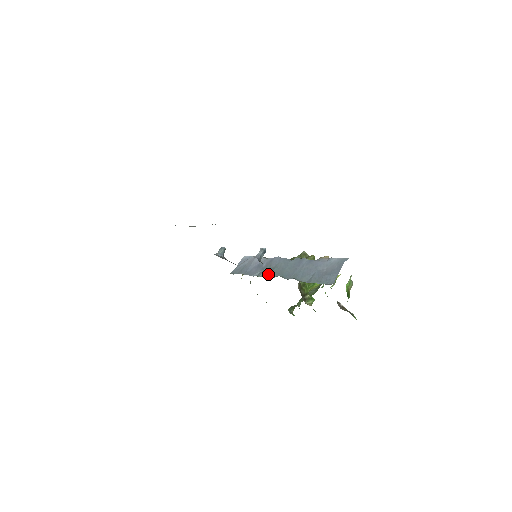
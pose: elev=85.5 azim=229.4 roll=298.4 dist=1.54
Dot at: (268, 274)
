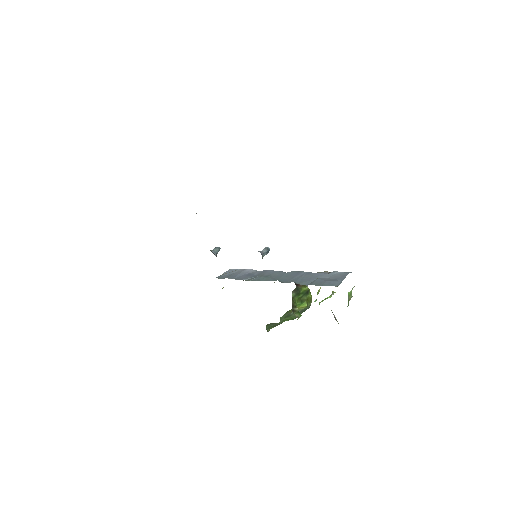
Dot at: (261, 279)
